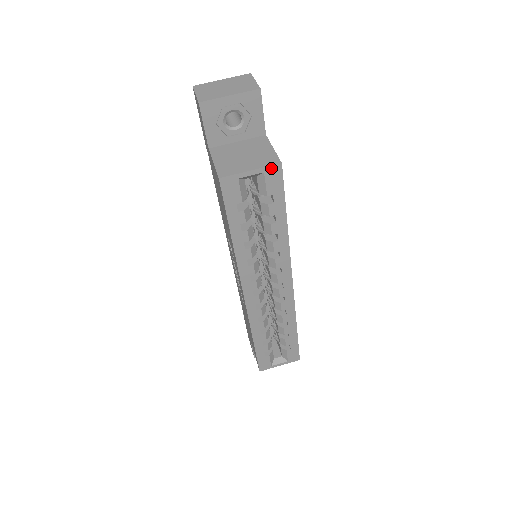
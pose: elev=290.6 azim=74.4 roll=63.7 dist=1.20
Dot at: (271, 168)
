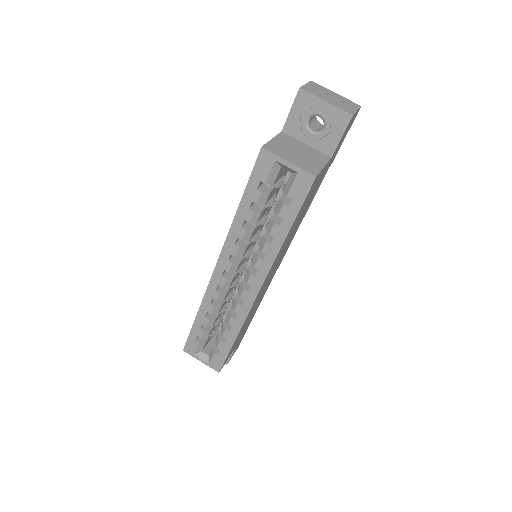
Dot at: (305, 174)
